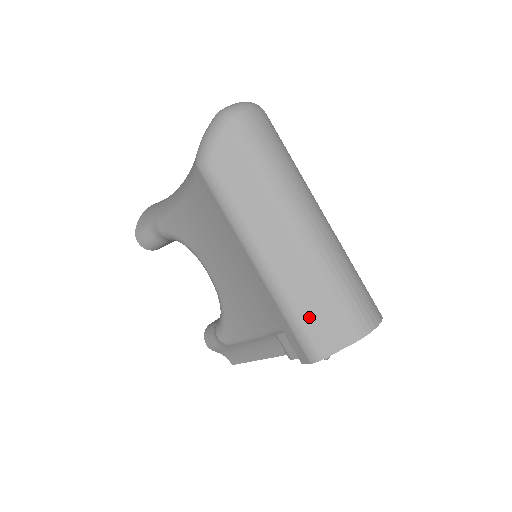
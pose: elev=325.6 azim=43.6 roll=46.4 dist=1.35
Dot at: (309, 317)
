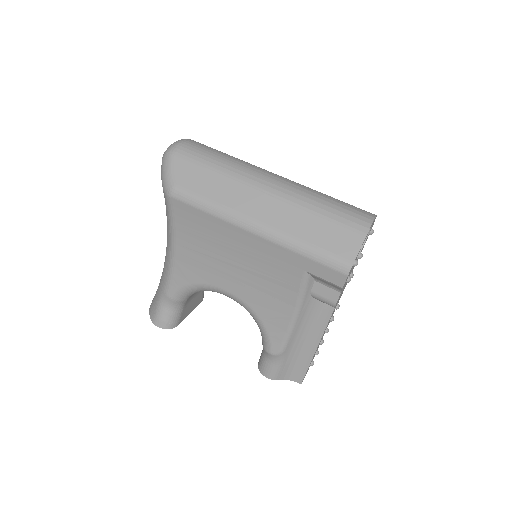
Dot at: (319, 239)
